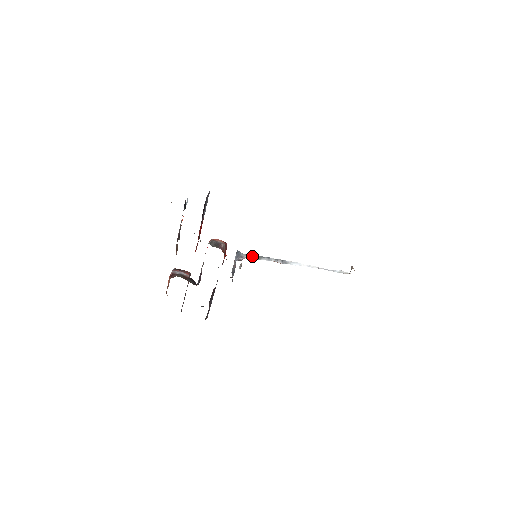
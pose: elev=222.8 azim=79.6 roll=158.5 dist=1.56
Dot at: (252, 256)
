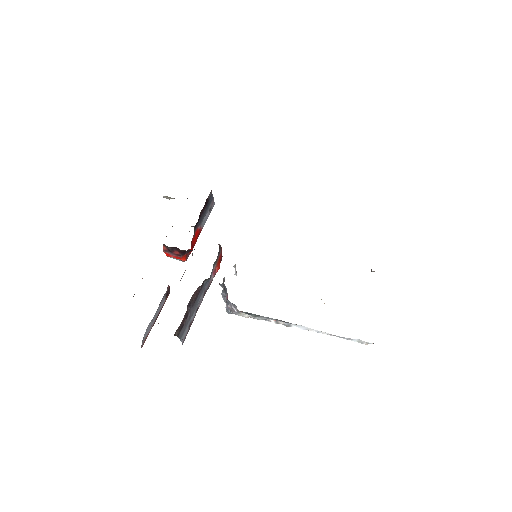
Dot at: (247, 313)
